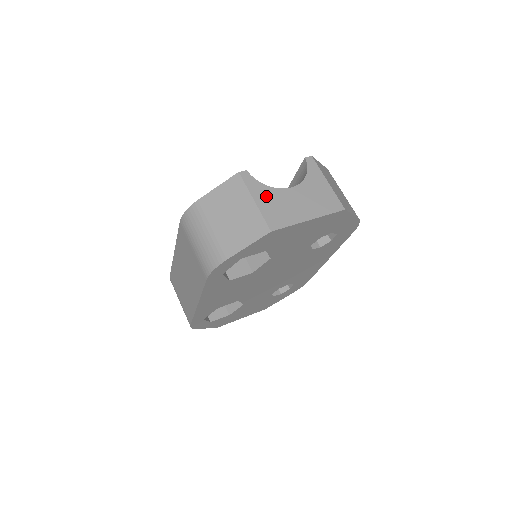
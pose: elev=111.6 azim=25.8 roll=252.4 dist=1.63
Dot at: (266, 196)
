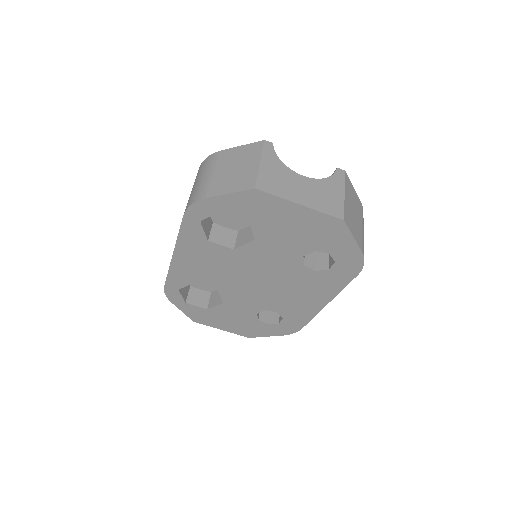
Dot at: (274, 166)
